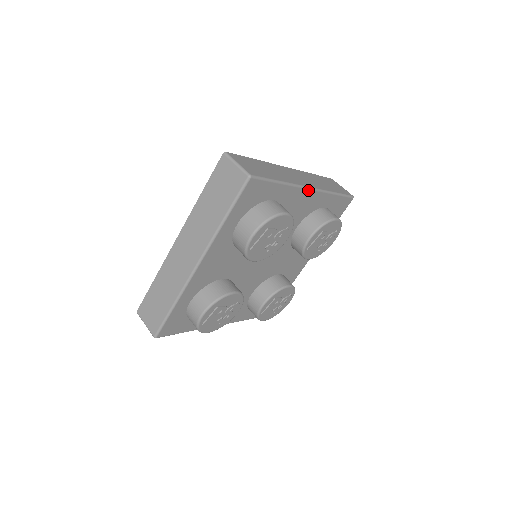
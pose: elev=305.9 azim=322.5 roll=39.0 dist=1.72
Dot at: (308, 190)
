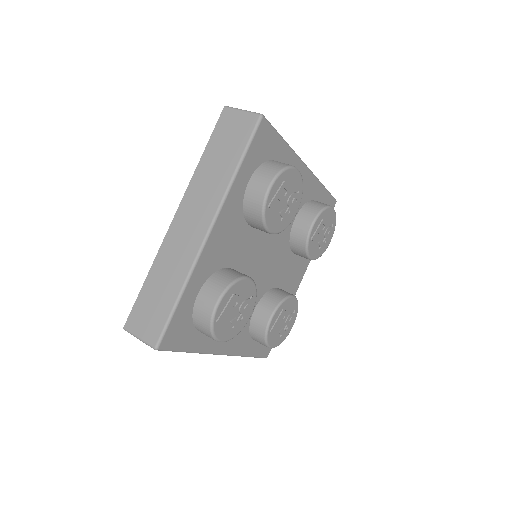
Dot at: (305, 167)
